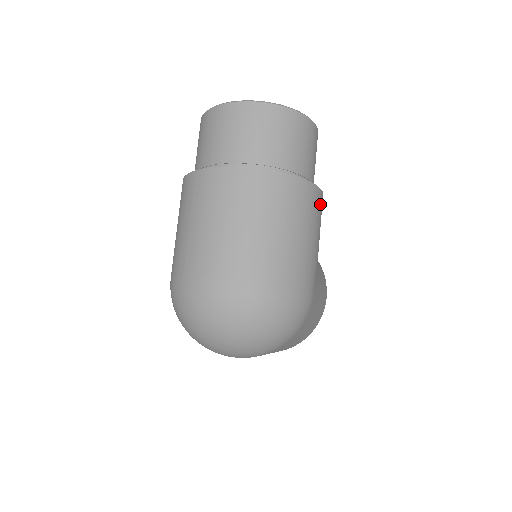
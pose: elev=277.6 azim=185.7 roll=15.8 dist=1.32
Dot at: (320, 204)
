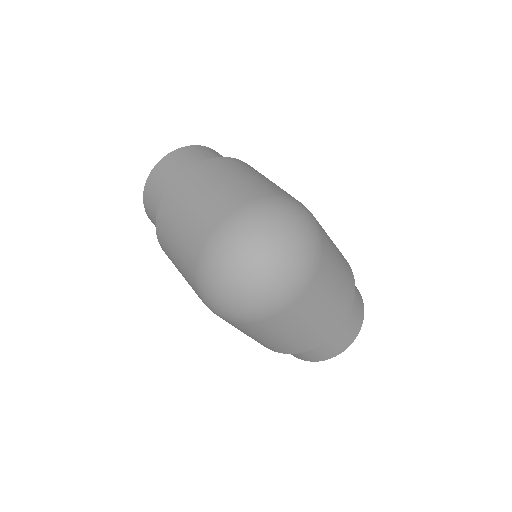
Dot at: occluded
